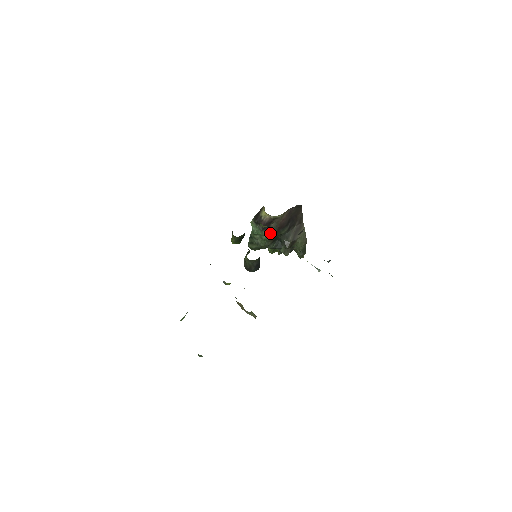
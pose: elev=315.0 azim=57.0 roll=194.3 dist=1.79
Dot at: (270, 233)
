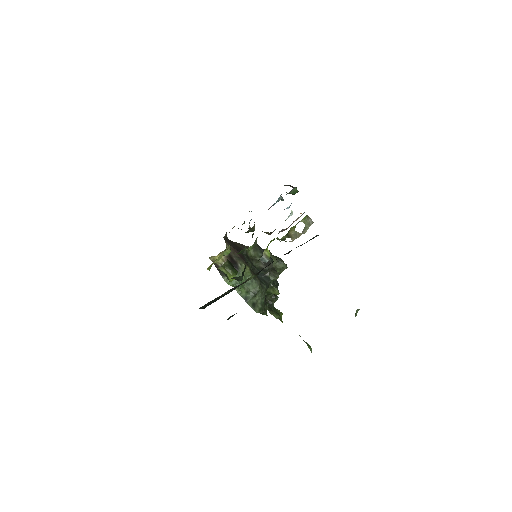
Dot at: (244, 266)
